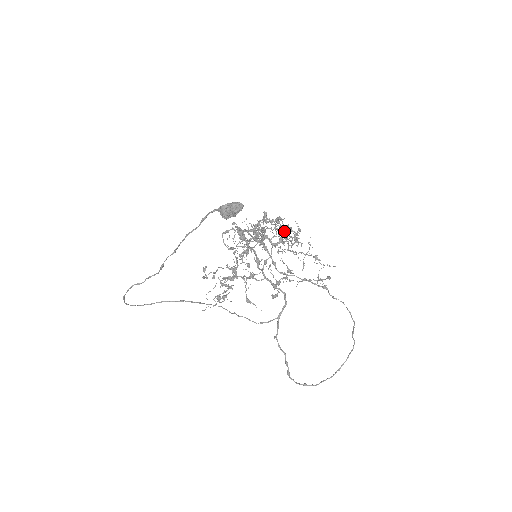
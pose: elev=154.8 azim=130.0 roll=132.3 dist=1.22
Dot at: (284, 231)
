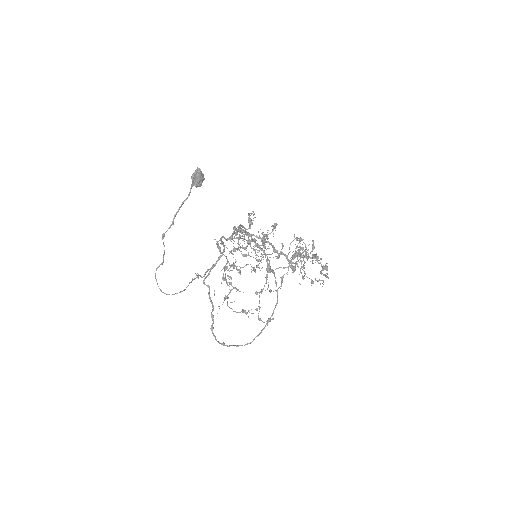
Dot at: occluded
